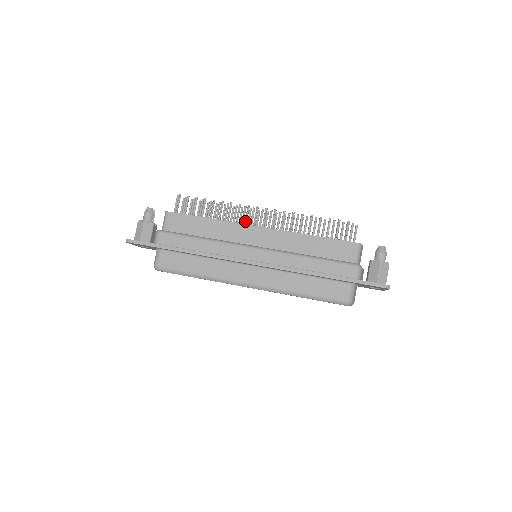
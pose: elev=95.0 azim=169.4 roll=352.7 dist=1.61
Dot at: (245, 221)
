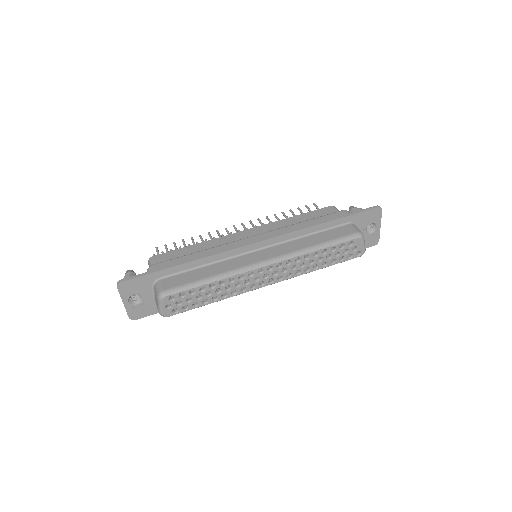
Dot at: occluded
